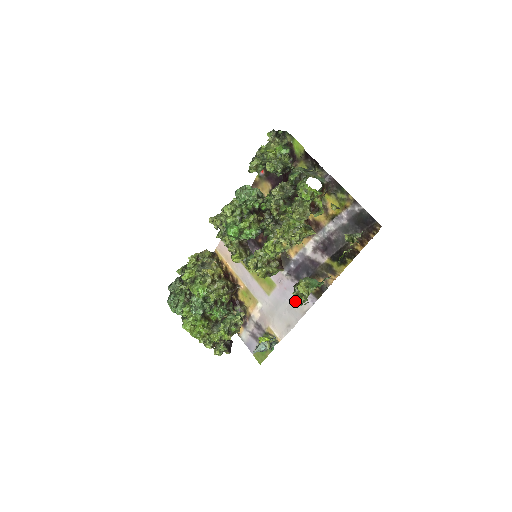
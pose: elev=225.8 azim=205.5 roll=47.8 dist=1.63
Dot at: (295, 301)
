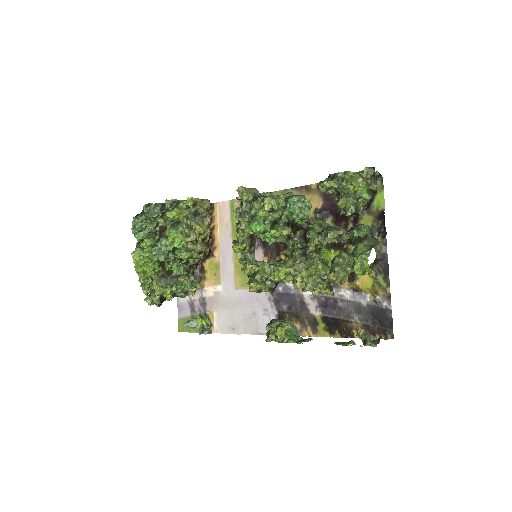
Dot at: (257, 317)
